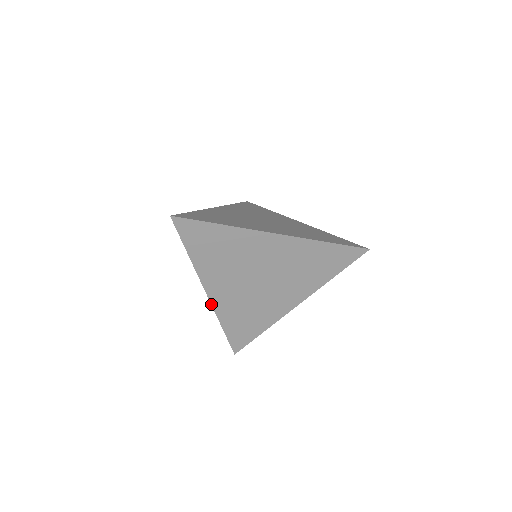
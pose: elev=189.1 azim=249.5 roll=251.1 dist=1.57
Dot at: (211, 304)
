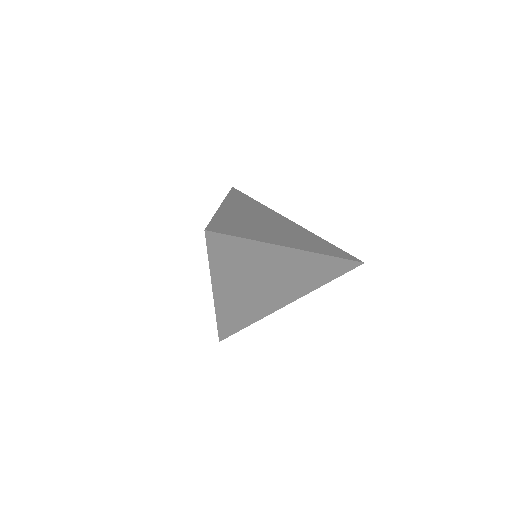
Dot at: (214, 303)
